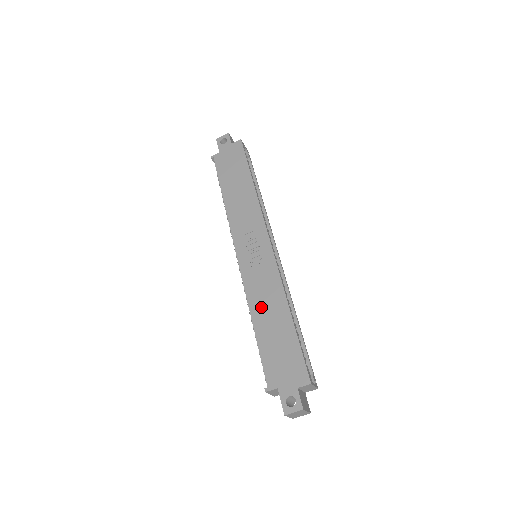
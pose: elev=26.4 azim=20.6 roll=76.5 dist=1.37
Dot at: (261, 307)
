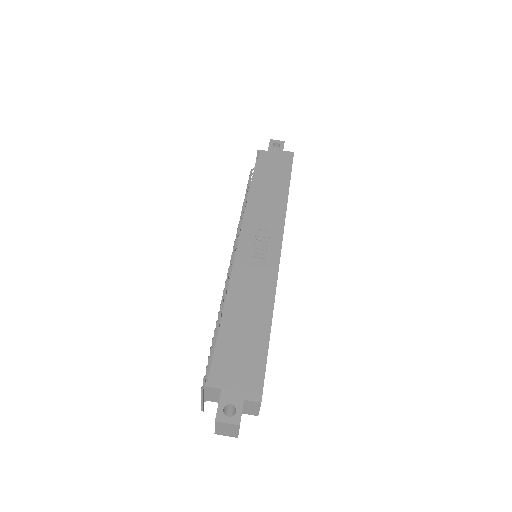
Dot at: (243, 301)
